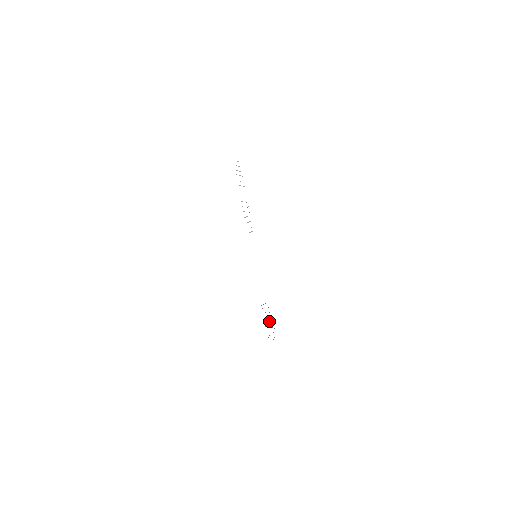
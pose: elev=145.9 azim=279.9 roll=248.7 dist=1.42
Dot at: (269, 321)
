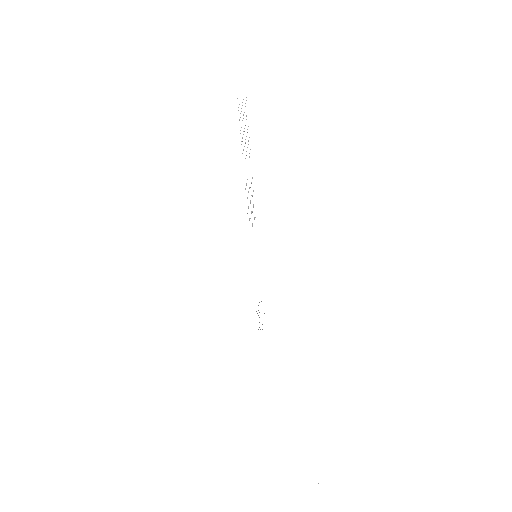
Dot at: occluded
